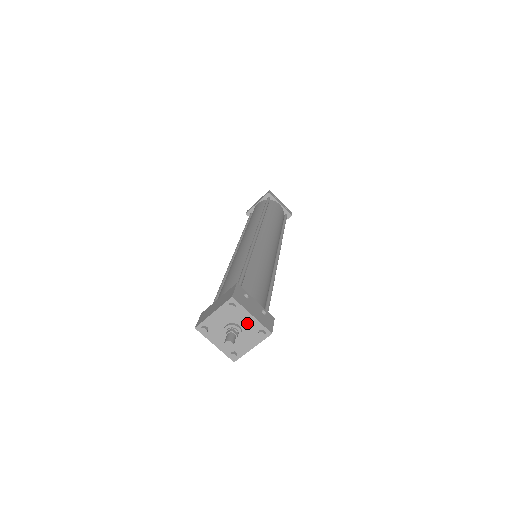
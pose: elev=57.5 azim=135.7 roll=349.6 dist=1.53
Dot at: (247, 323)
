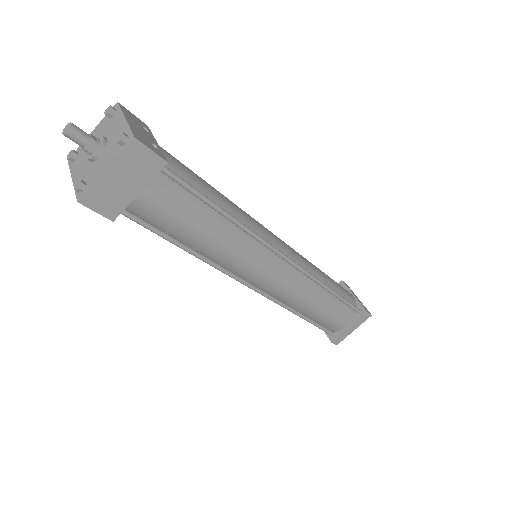
Dot at: (116, 132)
